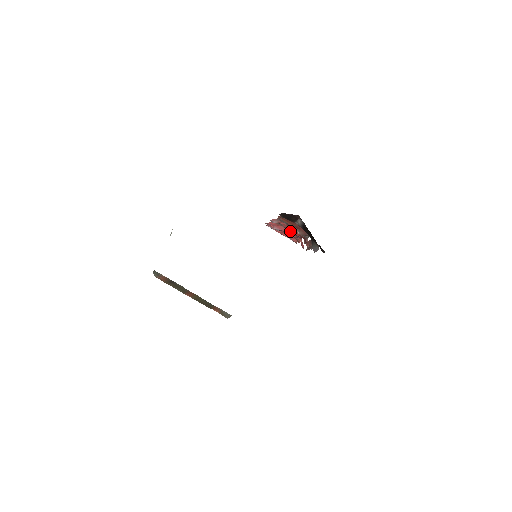
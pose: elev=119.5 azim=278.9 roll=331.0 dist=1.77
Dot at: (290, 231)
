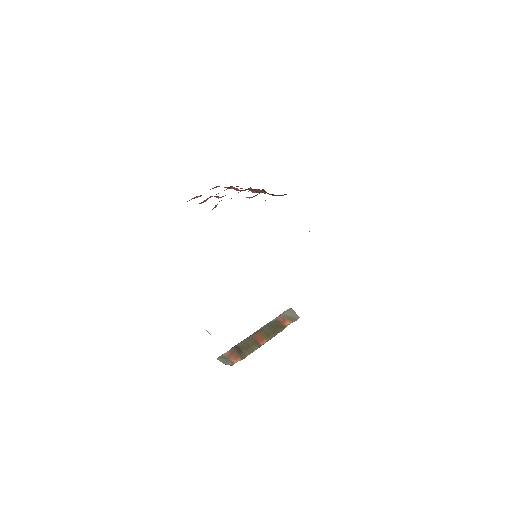
Dot at: occluded
